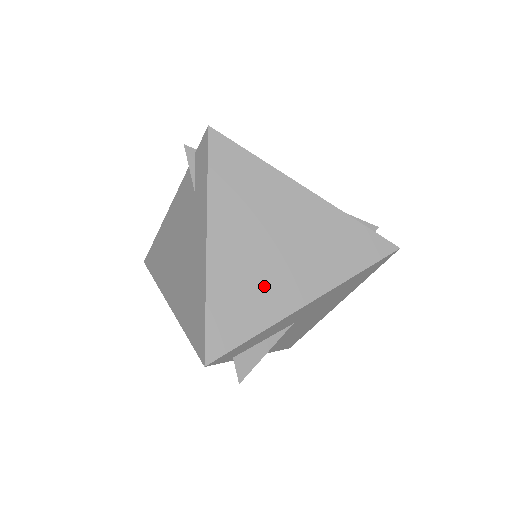
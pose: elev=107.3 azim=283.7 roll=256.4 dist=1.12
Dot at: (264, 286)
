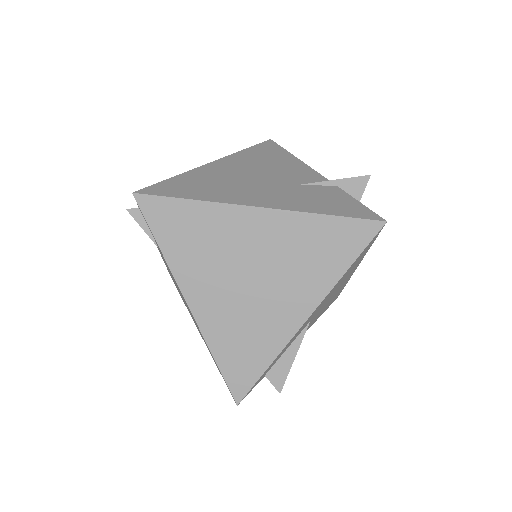
Dot at: (258, 321)
